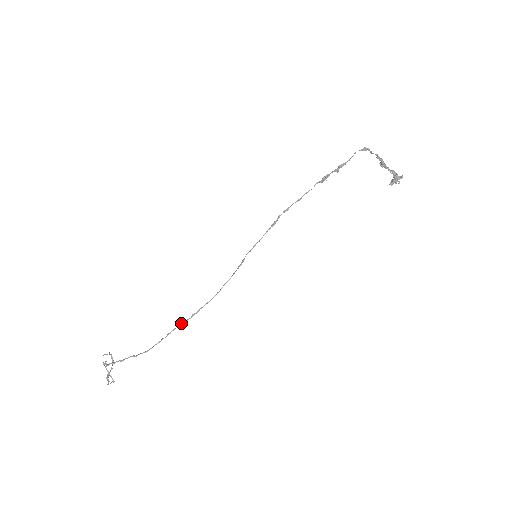
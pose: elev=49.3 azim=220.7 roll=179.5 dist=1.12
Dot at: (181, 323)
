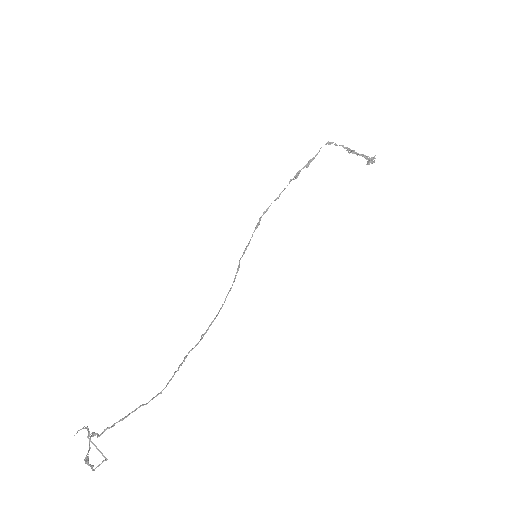
Dot at: (192, 348)
